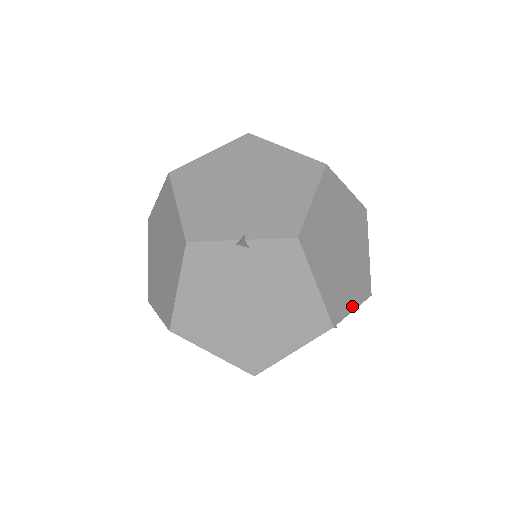
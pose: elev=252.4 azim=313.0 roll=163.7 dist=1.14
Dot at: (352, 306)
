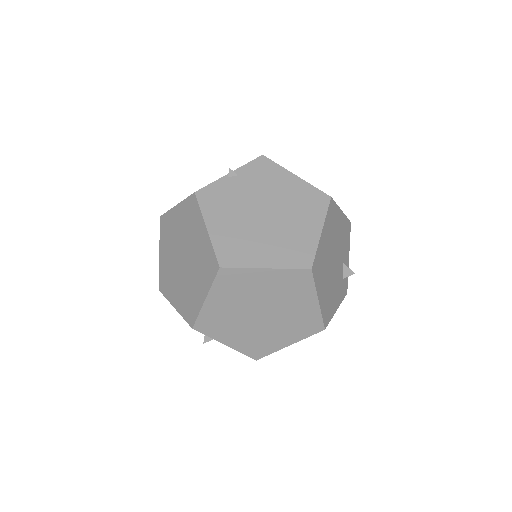
Dot at: occluded
